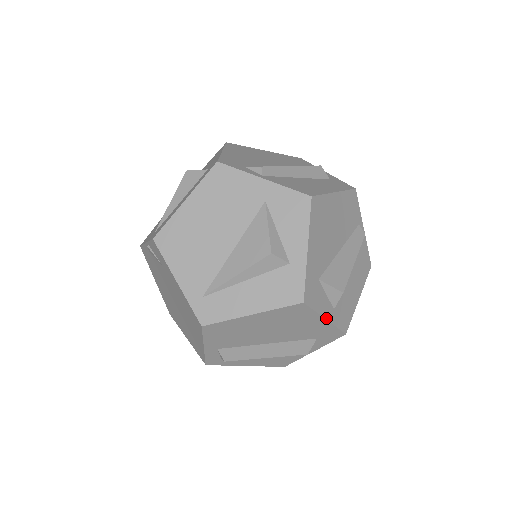
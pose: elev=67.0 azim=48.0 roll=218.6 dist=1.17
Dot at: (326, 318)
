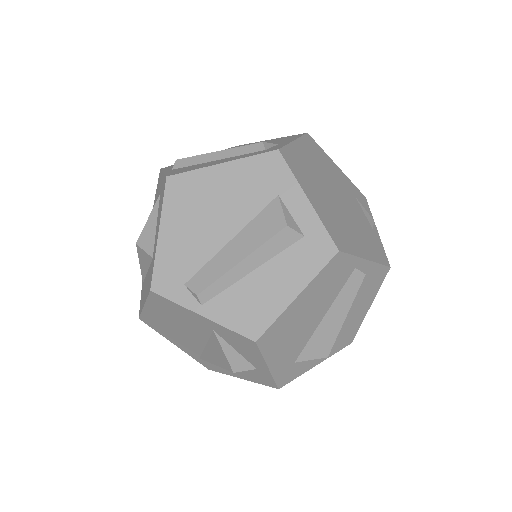
Dot at: occluded
